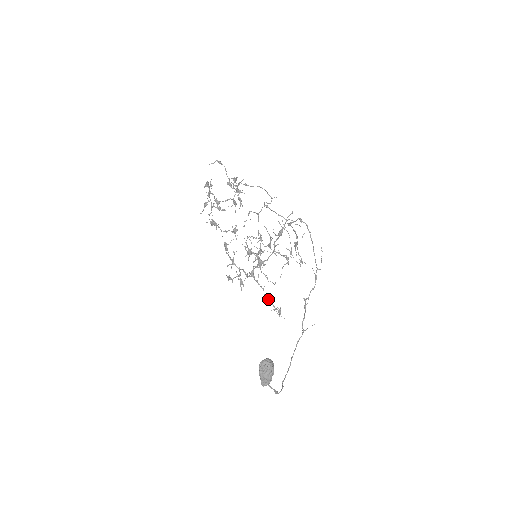
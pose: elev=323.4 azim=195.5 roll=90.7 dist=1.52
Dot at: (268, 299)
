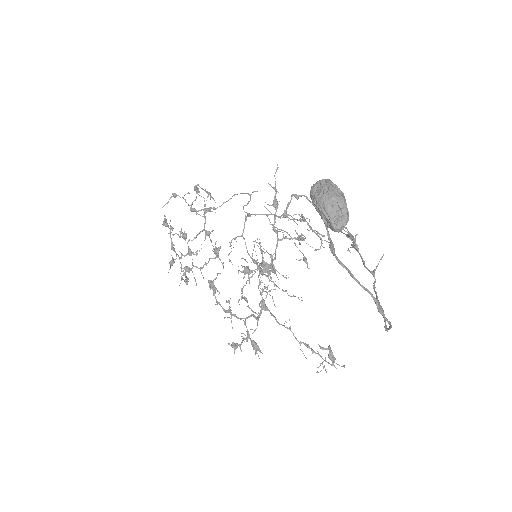
Dot at: (304, 344)
